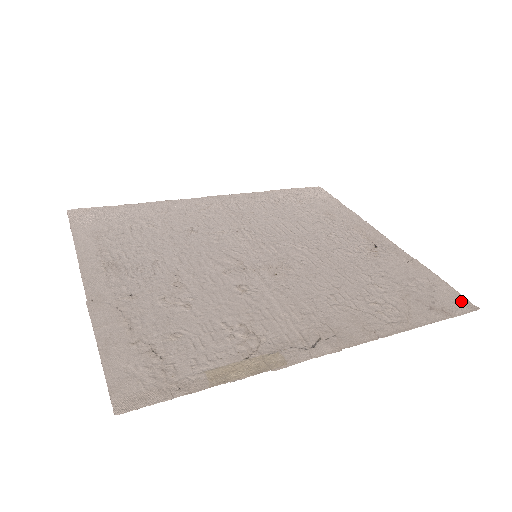
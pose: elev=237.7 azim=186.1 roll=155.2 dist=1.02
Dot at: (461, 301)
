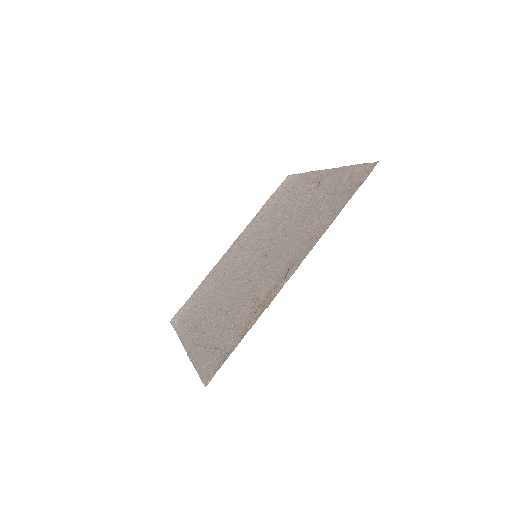
Dot at: (368, 168)
